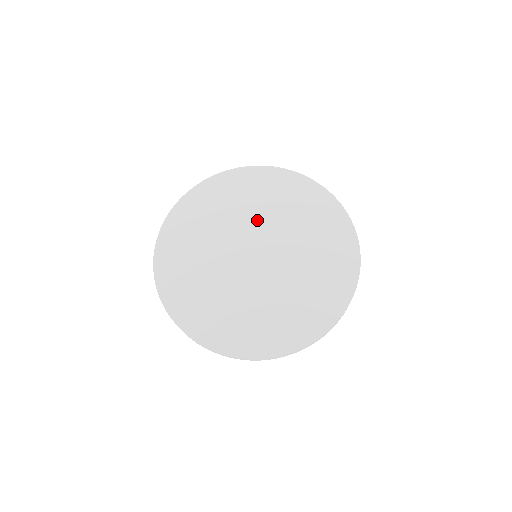
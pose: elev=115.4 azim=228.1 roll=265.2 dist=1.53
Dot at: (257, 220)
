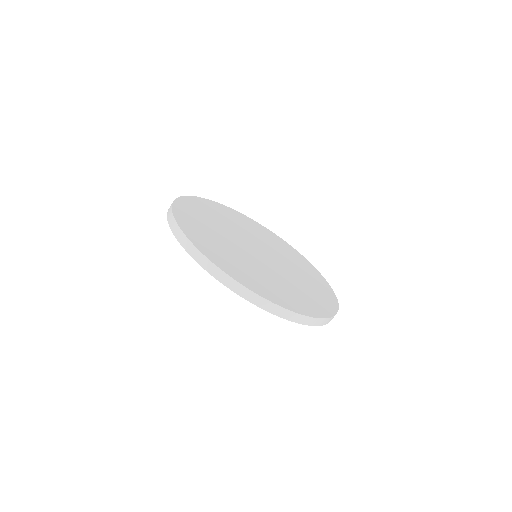
Dot at: (260, 241)
